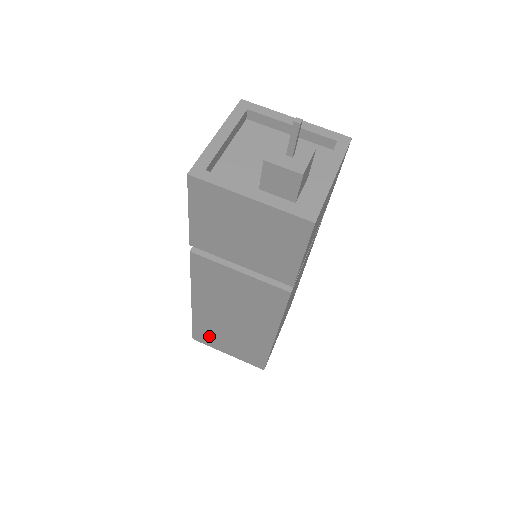
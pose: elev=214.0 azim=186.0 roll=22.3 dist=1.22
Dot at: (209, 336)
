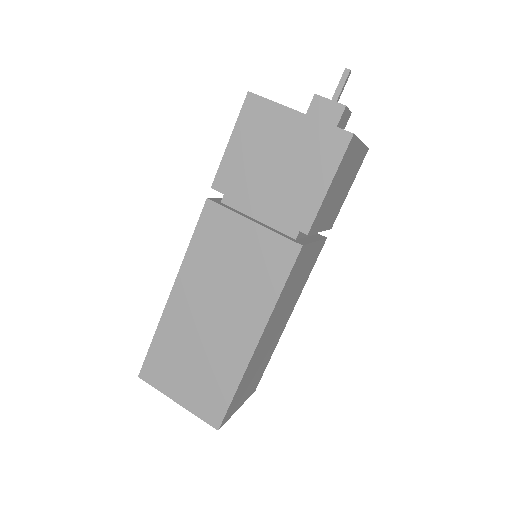
Dot at: (166, 363)
